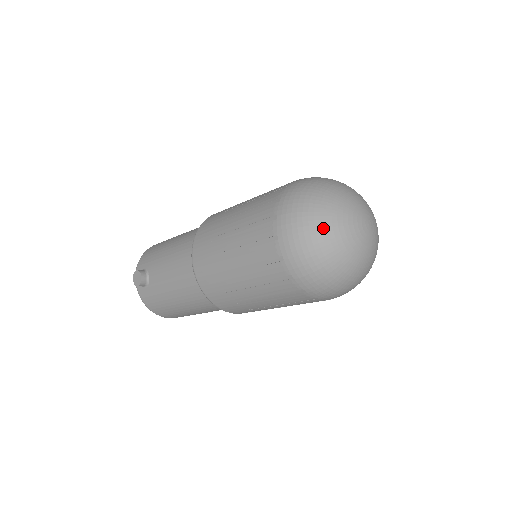
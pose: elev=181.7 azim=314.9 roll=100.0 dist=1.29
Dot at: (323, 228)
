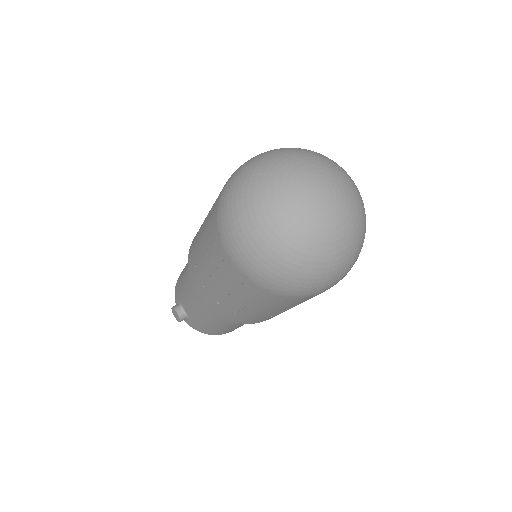
Dot at: (266, 229)
